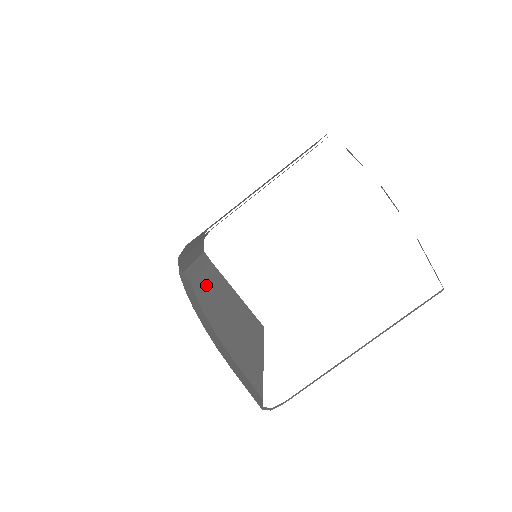
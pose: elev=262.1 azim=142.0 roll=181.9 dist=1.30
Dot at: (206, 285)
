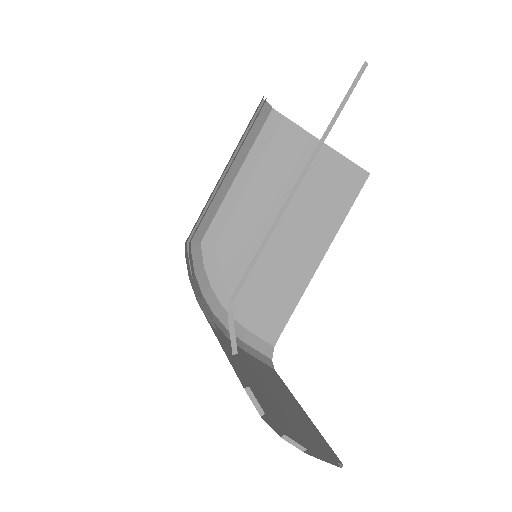
Dot at: (247, 212)
